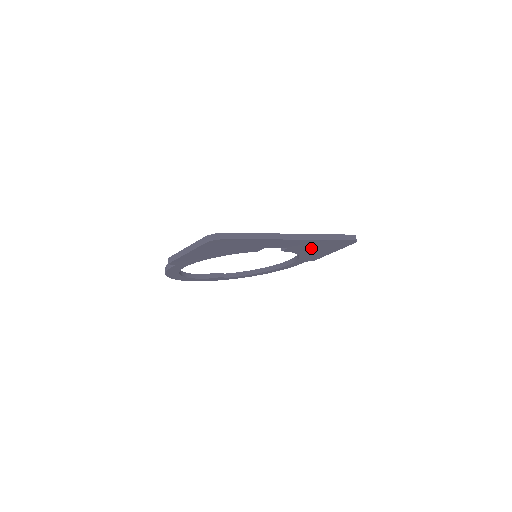
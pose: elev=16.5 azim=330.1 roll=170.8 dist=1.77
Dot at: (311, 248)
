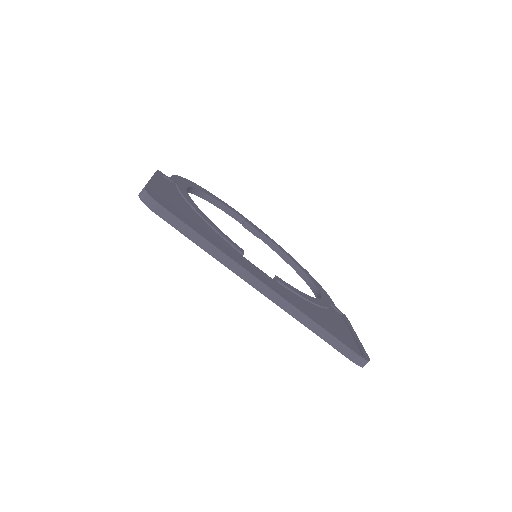
Dot at: occluded
